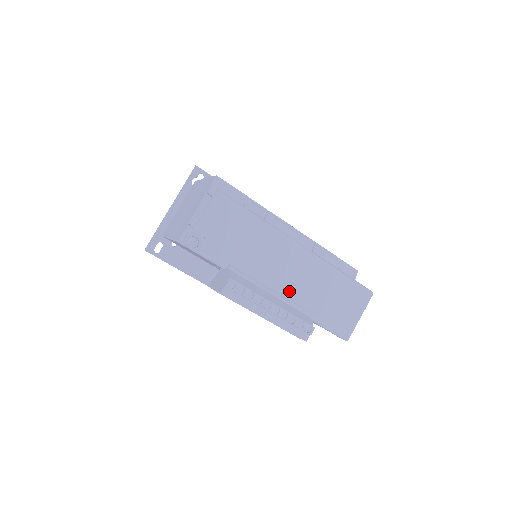
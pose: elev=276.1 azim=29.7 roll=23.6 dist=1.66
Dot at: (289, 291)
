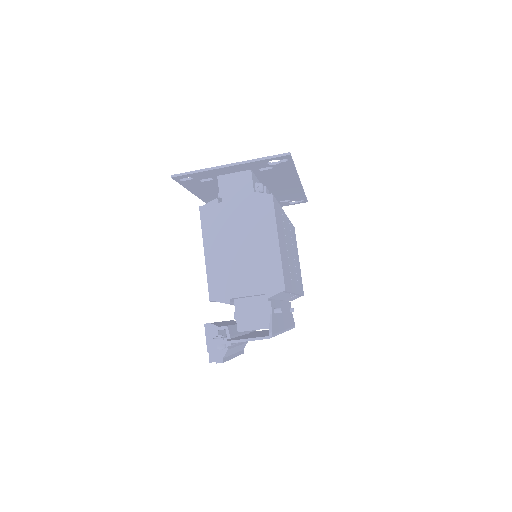
Dot at: occluded
